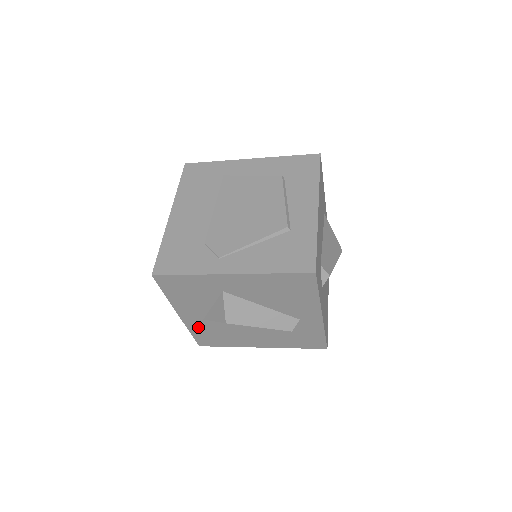
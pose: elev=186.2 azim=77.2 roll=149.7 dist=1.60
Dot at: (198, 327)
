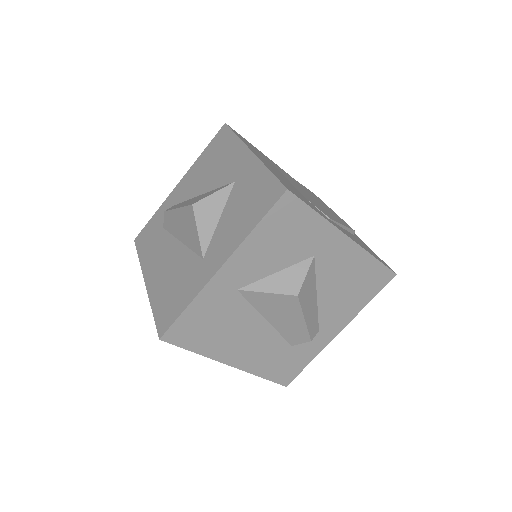
Dot at: (211, 301)
